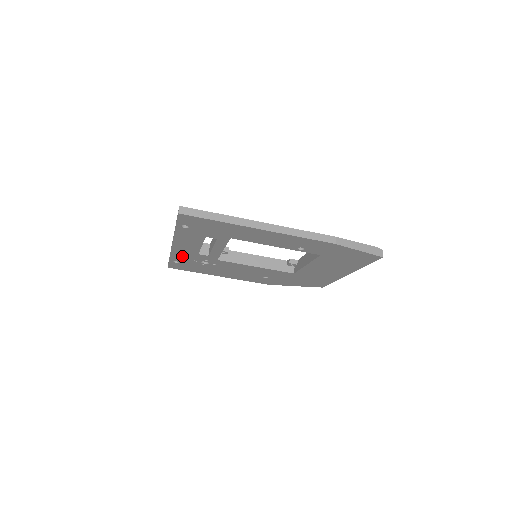
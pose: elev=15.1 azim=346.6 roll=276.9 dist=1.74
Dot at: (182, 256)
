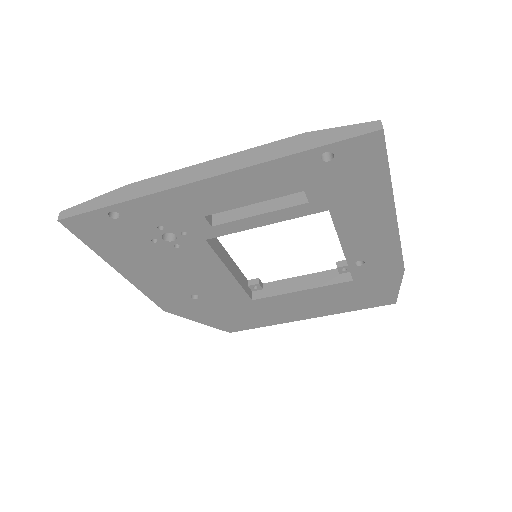
Dot at: (161, 208)
